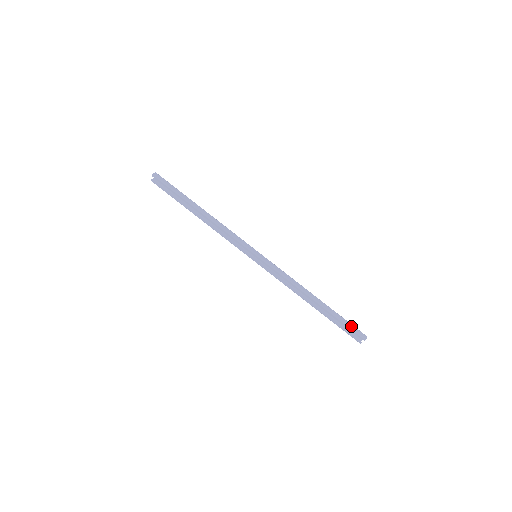
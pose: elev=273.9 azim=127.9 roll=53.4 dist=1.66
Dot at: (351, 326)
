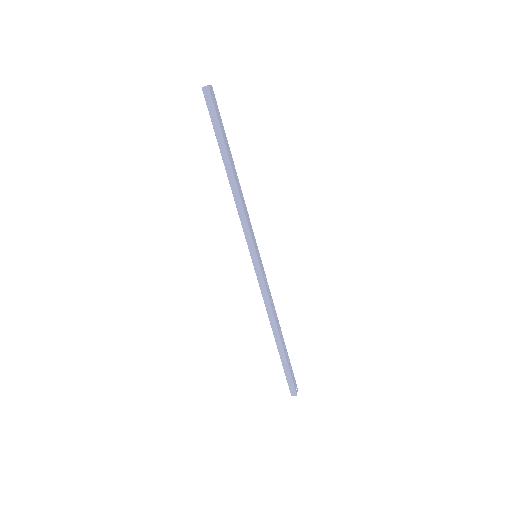
Dot at: (289, 379)
